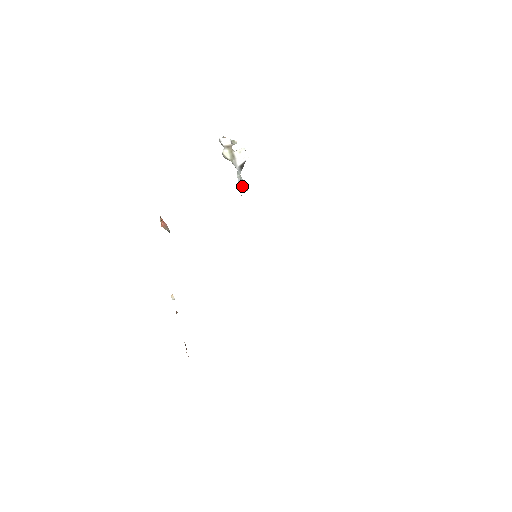
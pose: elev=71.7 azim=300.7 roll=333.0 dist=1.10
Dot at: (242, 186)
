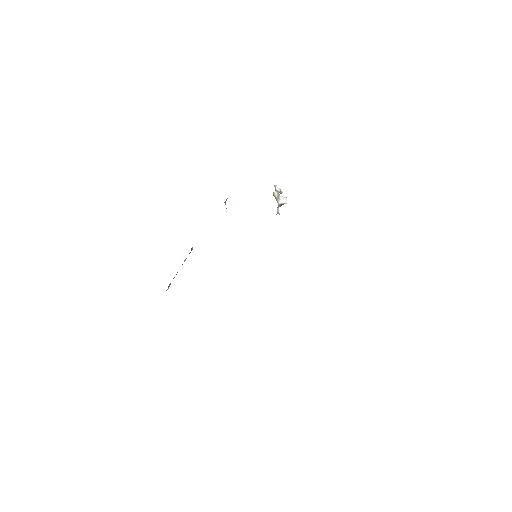
Dot at: occluded
